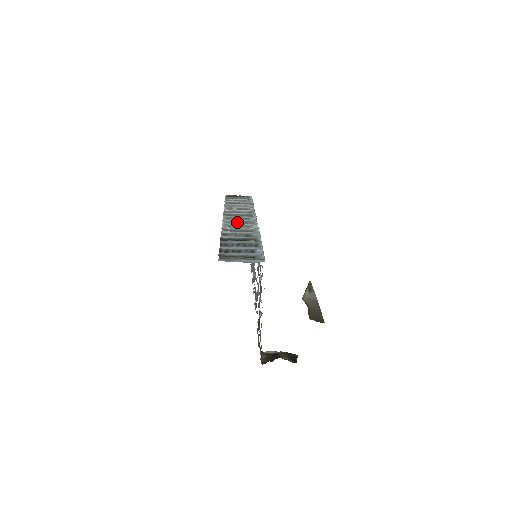
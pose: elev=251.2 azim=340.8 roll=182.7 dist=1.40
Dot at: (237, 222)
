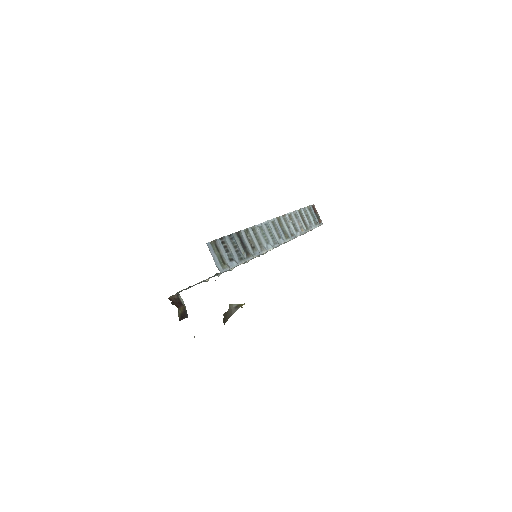
Dot at: (271, 232)
